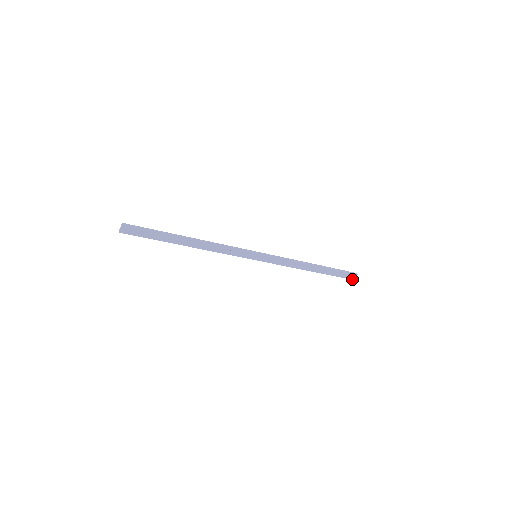
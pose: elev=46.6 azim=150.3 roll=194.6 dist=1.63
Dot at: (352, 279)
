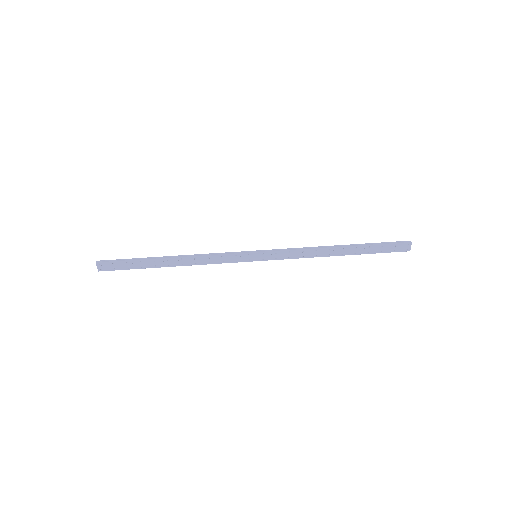
Dot at: (409, 250)
